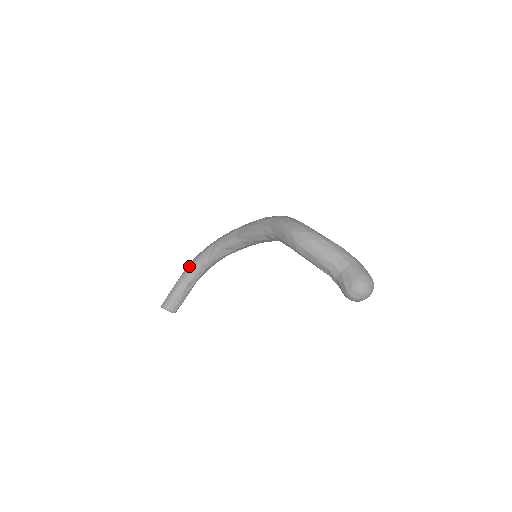
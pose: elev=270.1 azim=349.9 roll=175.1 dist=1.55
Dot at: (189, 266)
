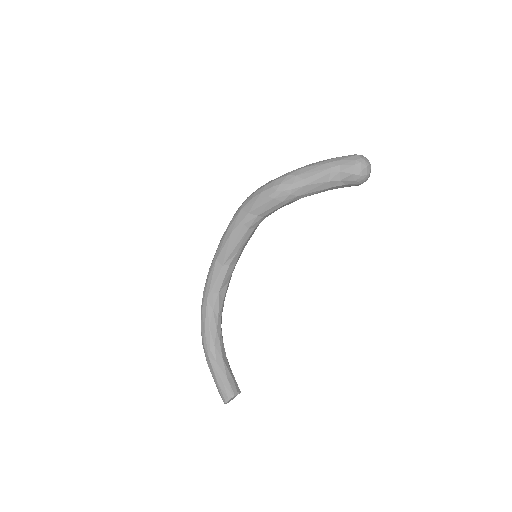
Dot at: (206, 343)
